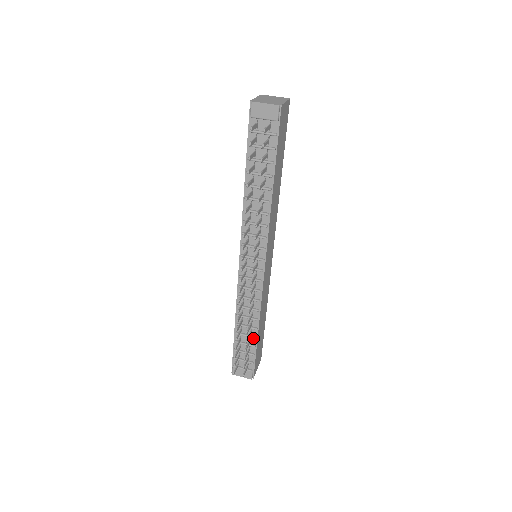
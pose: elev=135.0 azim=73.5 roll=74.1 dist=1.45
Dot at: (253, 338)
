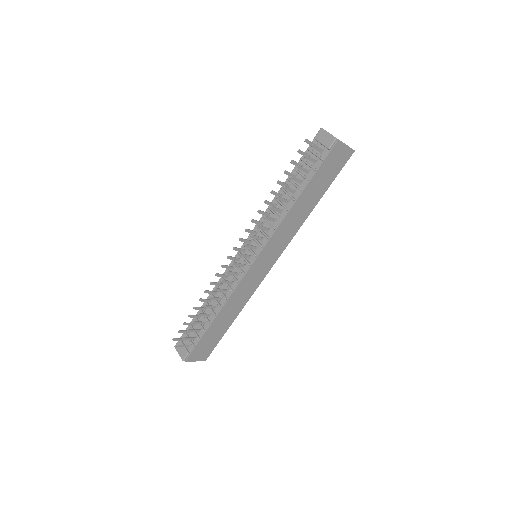
Dot at: (208, 322)
